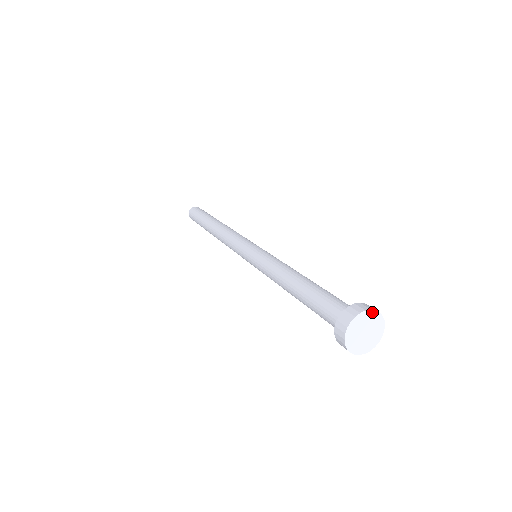
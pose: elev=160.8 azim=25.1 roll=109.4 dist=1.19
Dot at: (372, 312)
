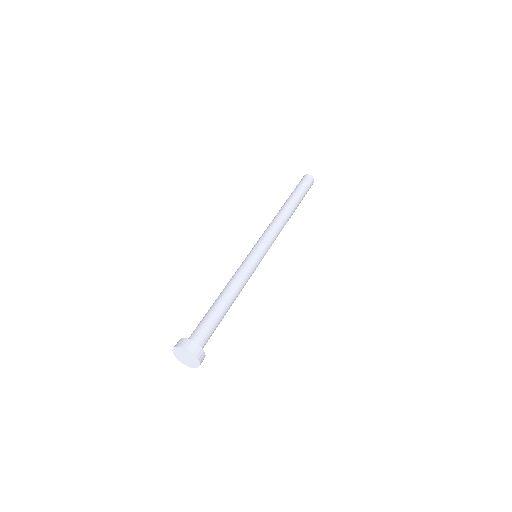
Dot at: (194, 355)
